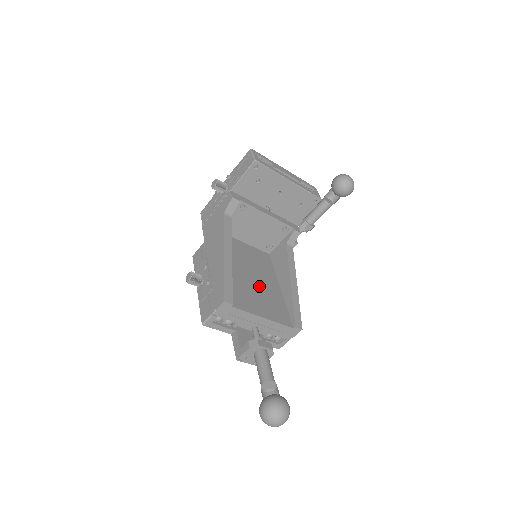
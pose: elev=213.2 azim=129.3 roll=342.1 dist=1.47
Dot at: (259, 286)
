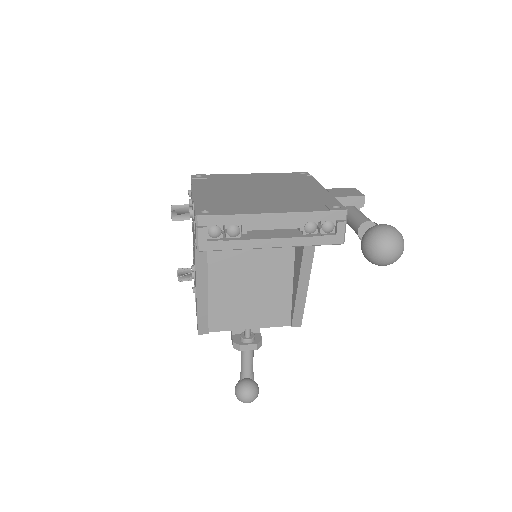
Dot at: (257, 287)
